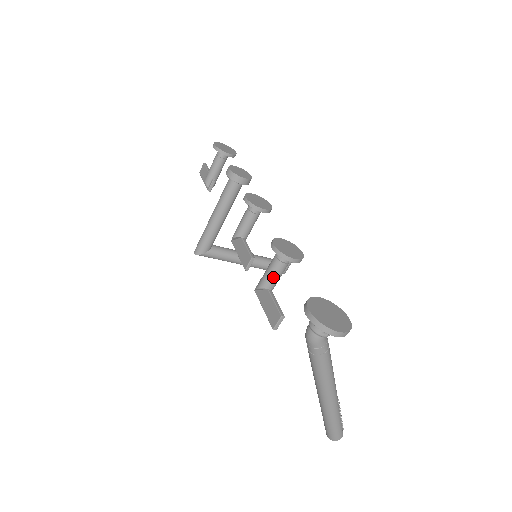
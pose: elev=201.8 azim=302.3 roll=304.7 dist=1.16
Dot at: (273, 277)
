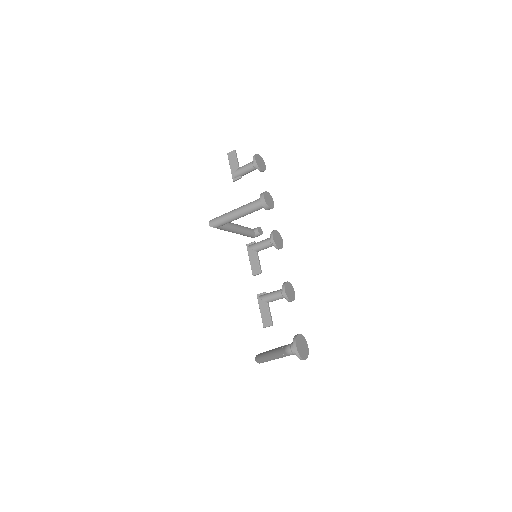
Dot at: (274, 300)
